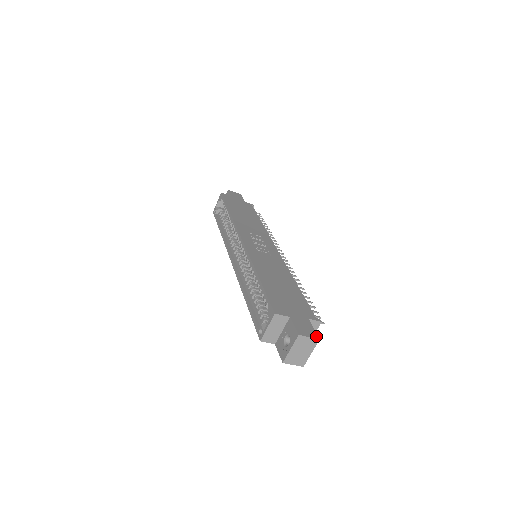
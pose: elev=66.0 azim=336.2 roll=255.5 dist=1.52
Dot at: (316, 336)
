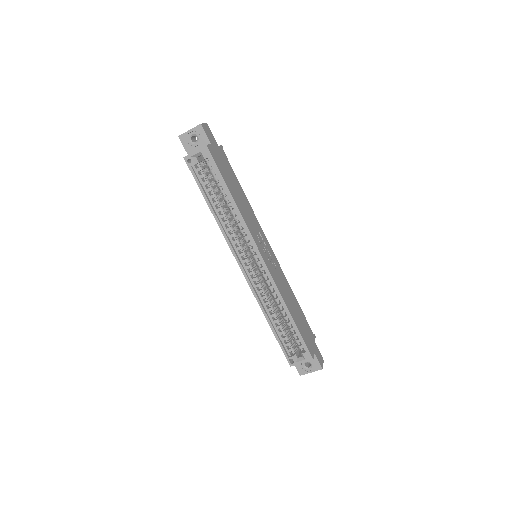
Dot at: occluded
